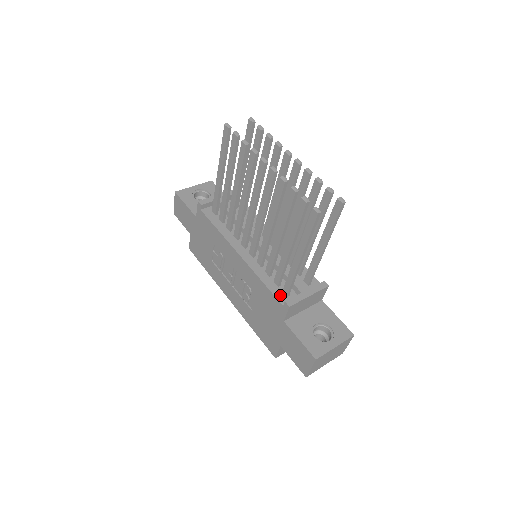
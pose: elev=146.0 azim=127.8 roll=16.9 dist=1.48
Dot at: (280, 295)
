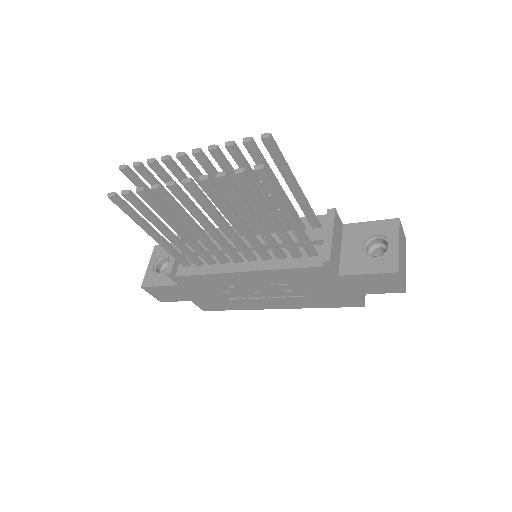
Dot at: (311, 261)
